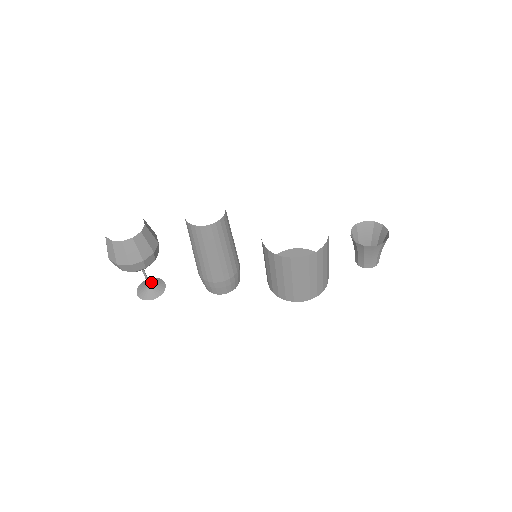
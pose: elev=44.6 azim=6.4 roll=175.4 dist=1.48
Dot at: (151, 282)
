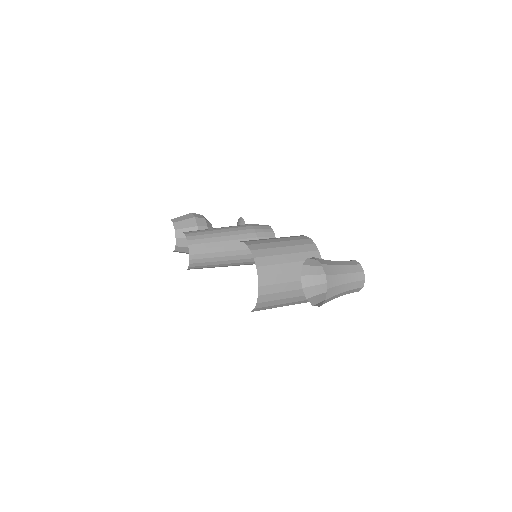
Dot at: occluded
